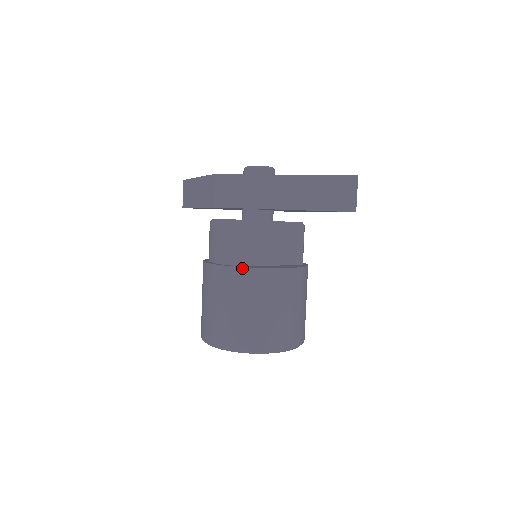
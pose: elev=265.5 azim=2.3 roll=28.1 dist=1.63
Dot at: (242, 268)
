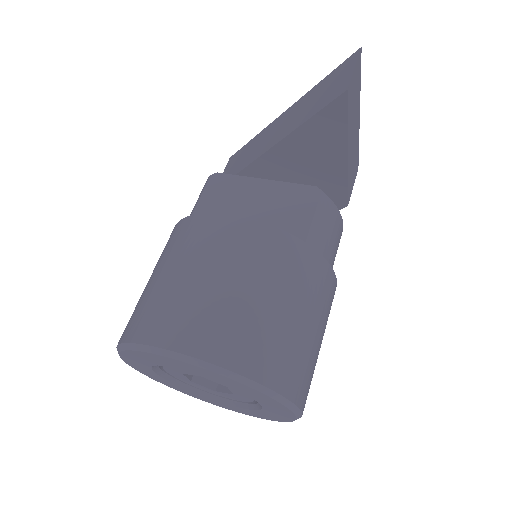
Dot at: (182, 220)
